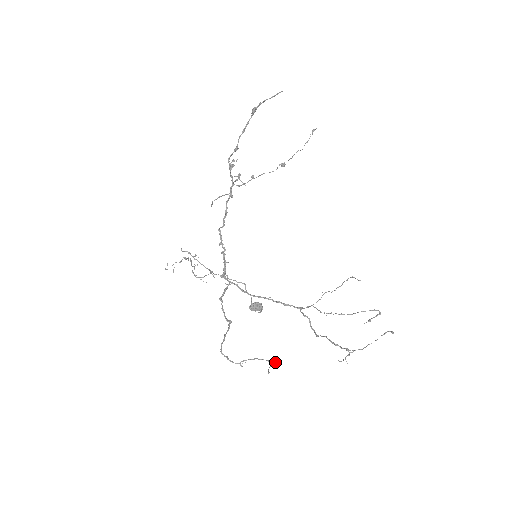
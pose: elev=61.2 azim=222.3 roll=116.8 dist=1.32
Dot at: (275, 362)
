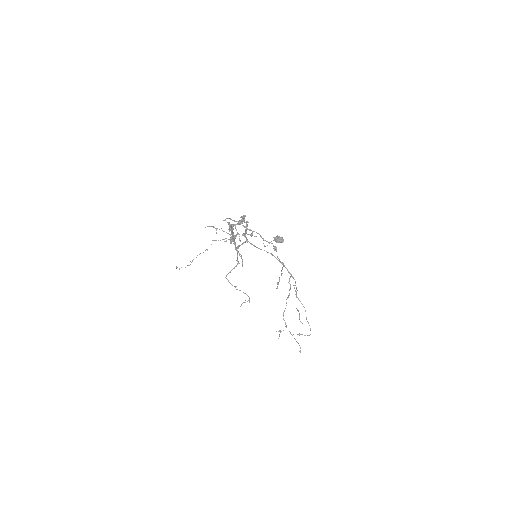
Dot at: (249, 301)
